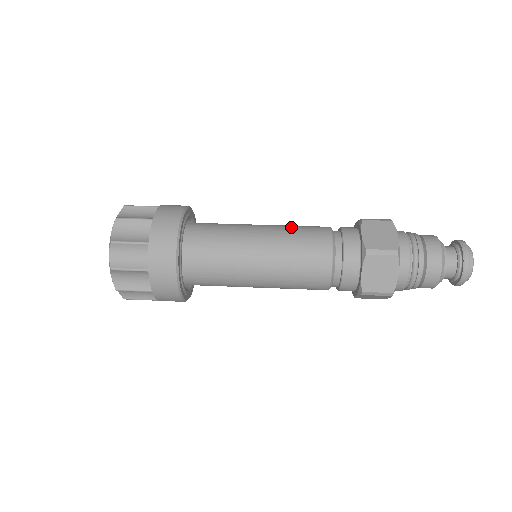
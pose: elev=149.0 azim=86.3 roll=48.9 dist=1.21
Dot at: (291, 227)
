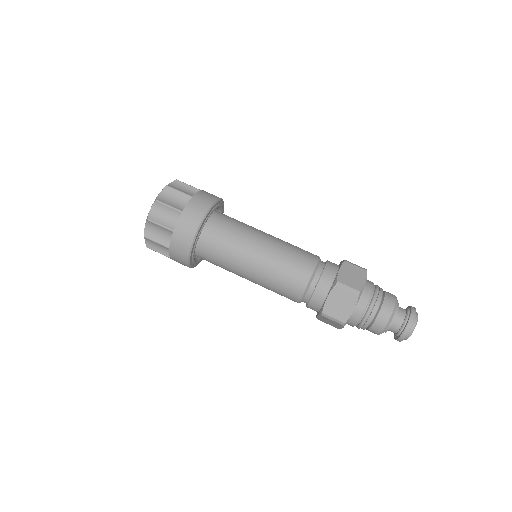
Dot at: (281, 262)
